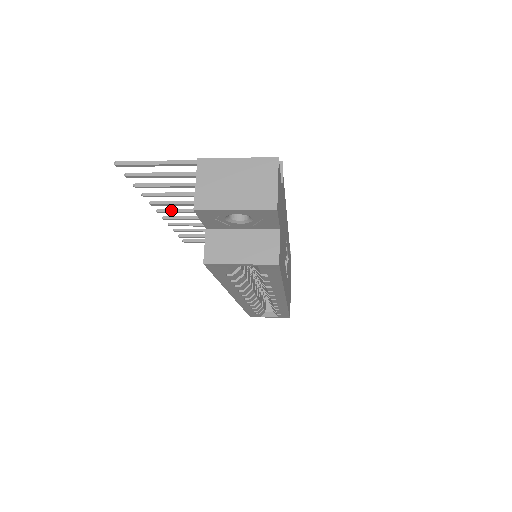
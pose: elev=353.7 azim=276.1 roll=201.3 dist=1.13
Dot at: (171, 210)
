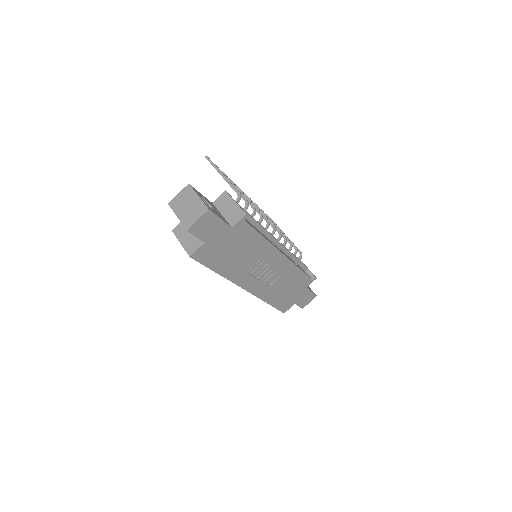
Dot at: (248, 197)
